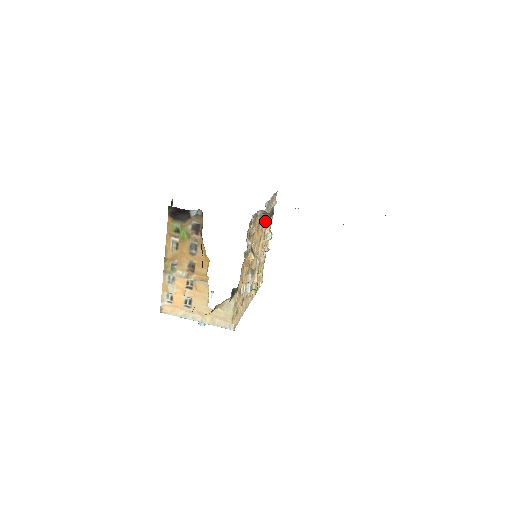
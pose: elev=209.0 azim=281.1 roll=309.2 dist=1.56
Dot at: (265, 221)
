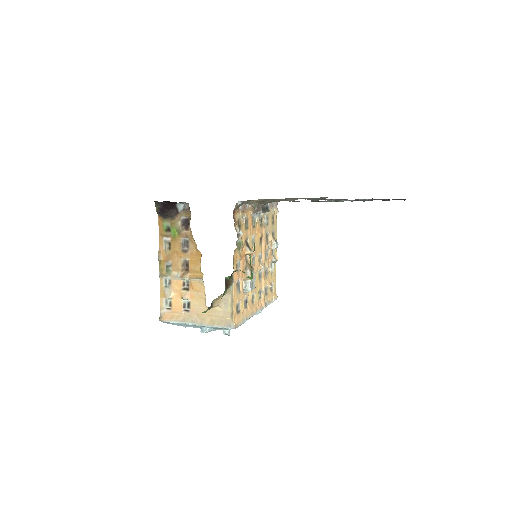
Dot at: (251, 204)
